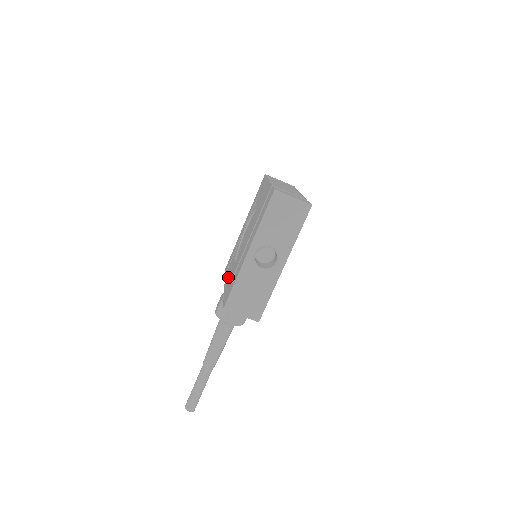
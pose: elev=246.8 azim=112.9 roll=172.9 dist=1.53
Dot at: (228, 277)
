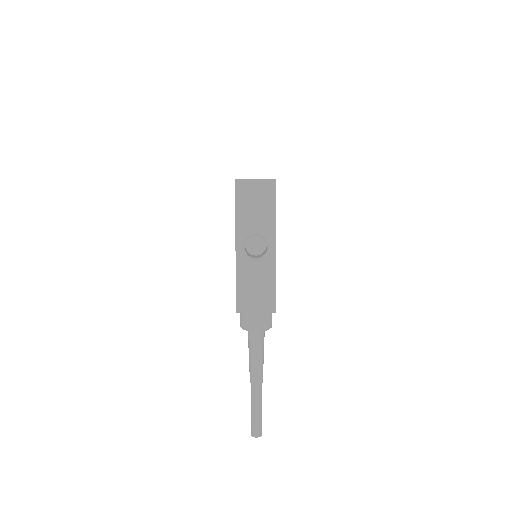
Dot at: occluded
